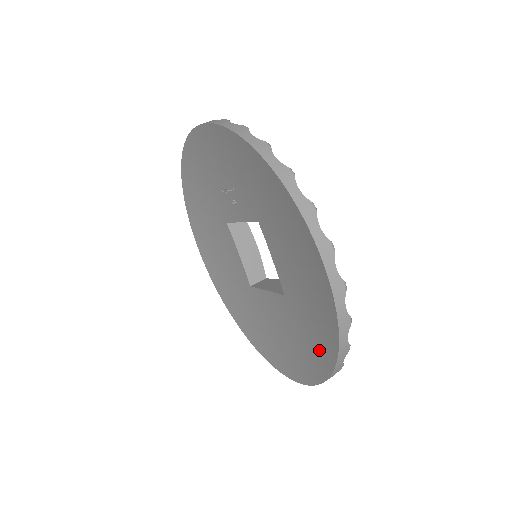
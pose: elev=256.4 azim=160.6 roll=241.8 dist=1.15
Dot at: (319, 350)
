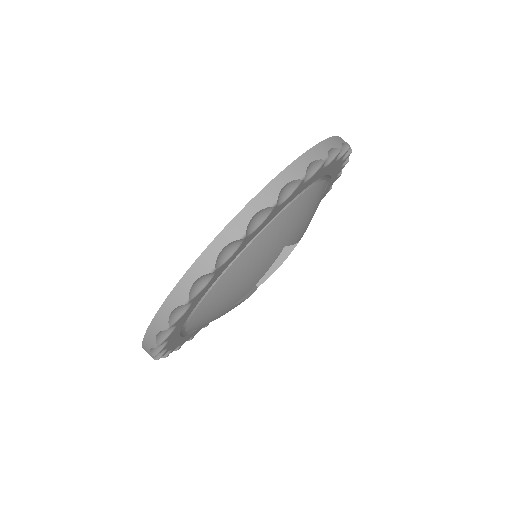
Dot at: occluded
